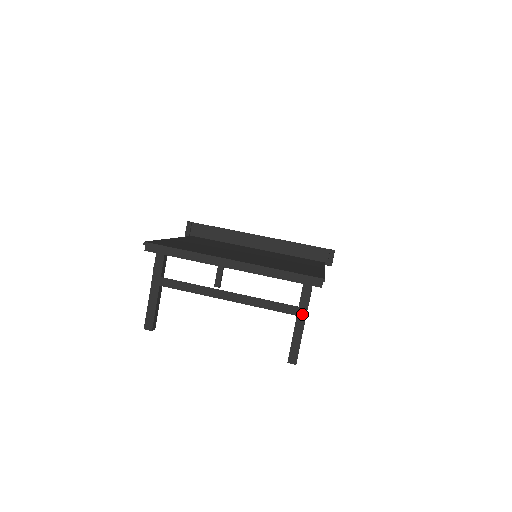
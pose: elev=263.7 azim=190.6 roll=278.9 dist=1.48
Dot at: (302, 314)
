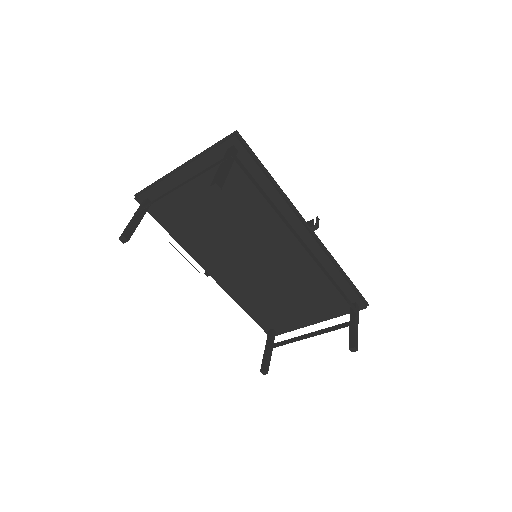
Dot at: (224, 160)
